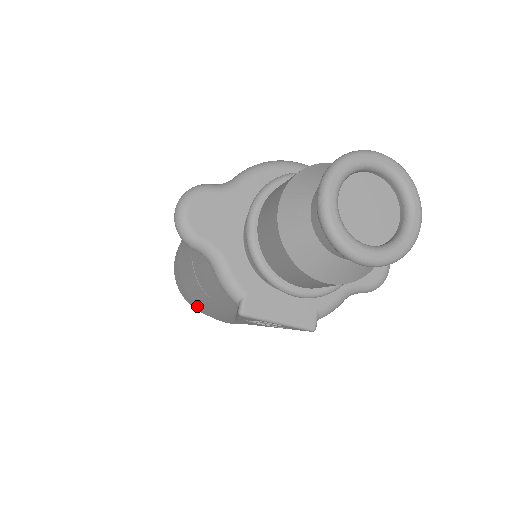
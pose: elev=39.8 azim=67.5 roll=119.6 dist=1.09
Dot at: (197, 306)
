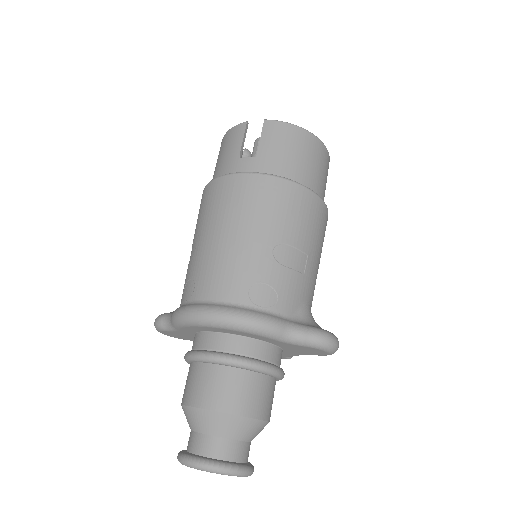
Dot at: occluded
